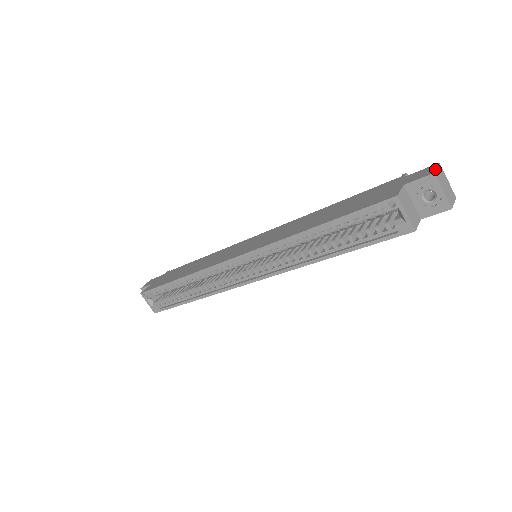
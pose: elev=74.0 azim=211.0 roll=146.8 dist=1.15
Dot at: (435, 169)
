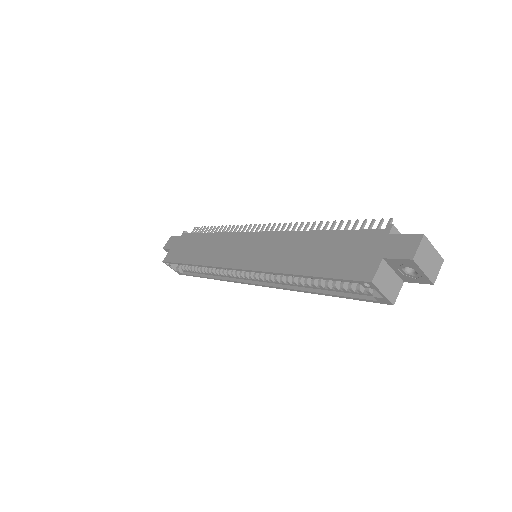
Dot at: (415, 250)
